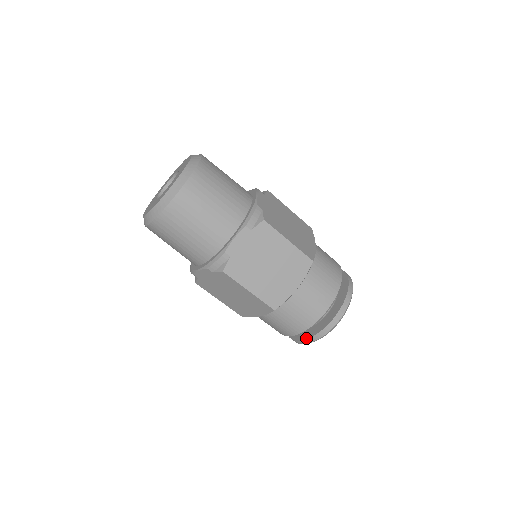
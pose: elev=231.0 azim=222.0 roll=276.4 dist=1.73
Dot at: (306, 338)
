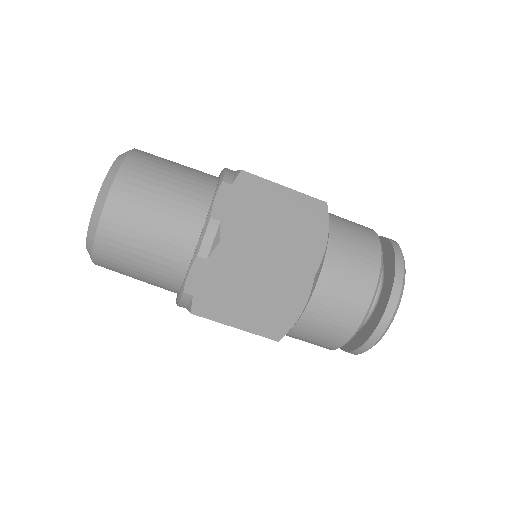
Dot at: (378, 321)
